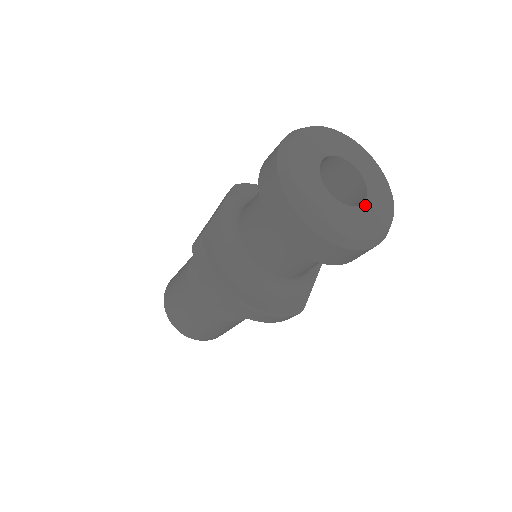
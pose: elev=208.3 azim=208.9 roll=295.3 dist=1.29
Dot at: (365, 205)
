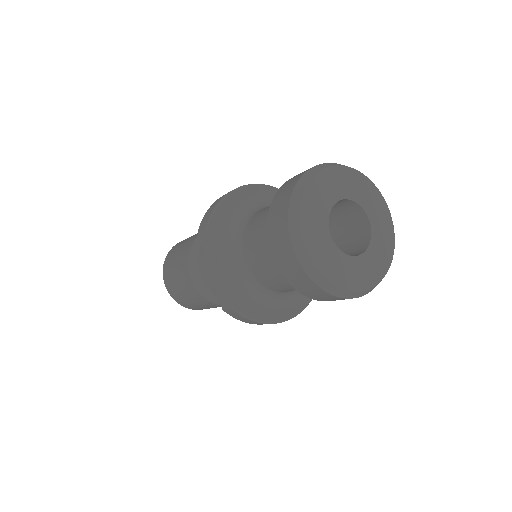
Dot at: (373, 229)
